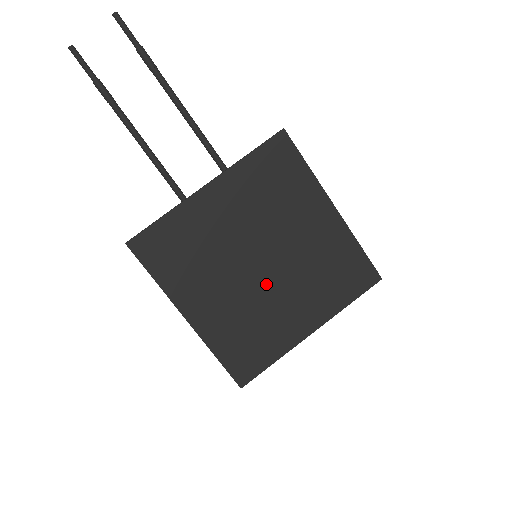
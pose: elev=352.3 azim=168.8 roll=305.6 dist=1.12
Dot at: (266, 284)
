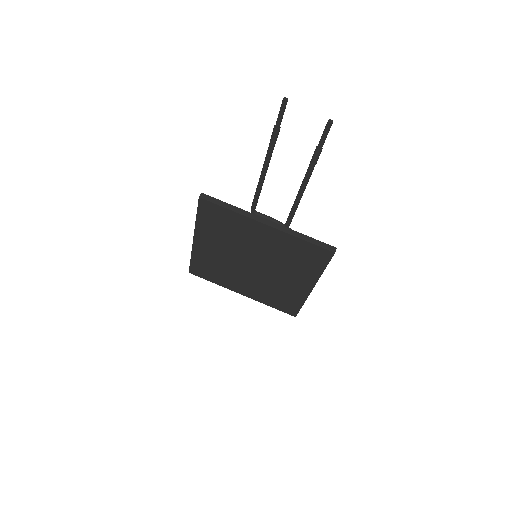
Dot at: (244, 269)
